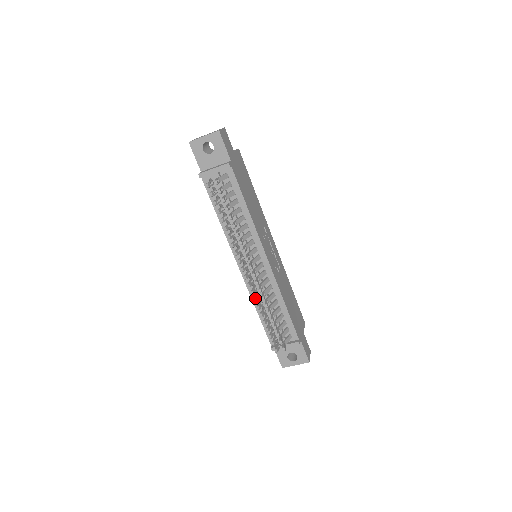
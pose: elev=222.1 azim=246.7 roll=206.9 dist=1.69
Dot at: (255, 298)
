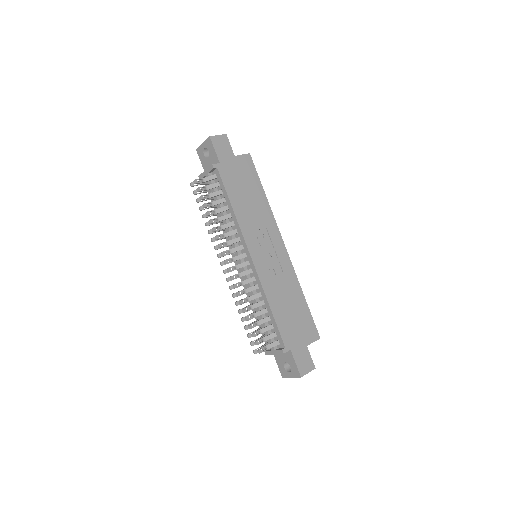
Dot at: (233, 293)
